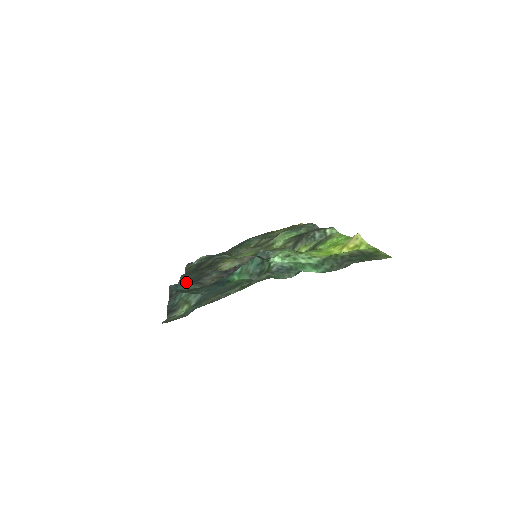
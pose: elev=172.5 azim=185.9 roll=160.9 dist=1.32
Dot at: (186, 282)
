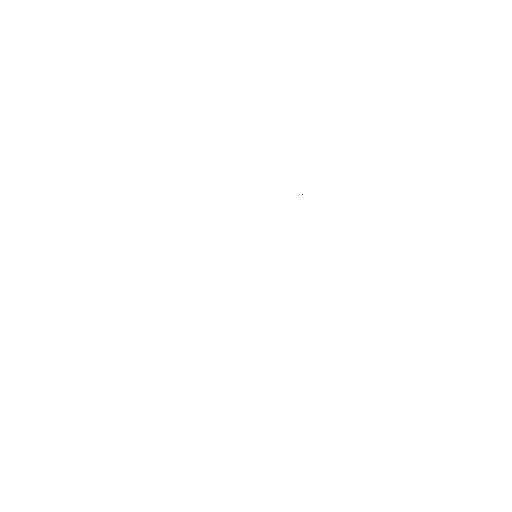
Dot at: occluded
